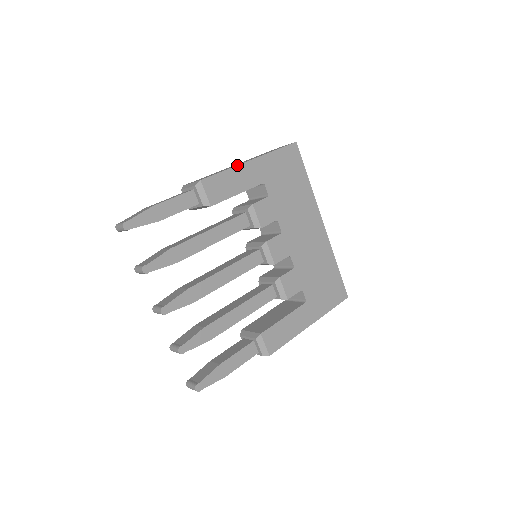
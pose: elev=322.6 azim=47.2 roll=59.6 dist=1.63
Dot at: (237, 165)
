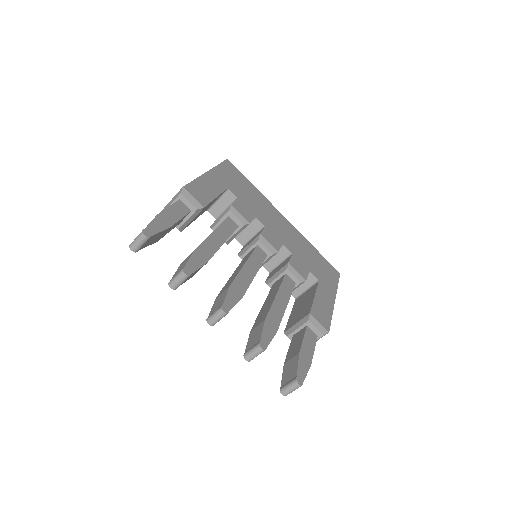
Dot at: (201, 175)
